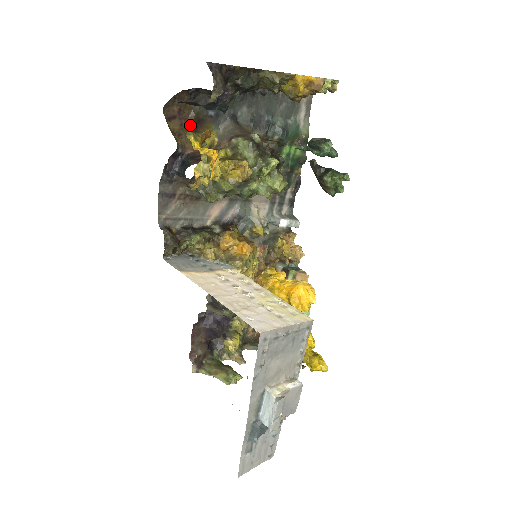
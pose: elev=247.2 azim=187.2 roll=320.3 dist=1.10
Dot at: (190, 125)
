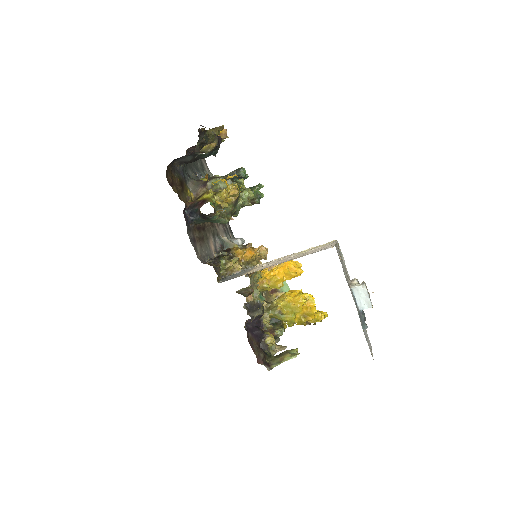
Dot at: (179, 187)
